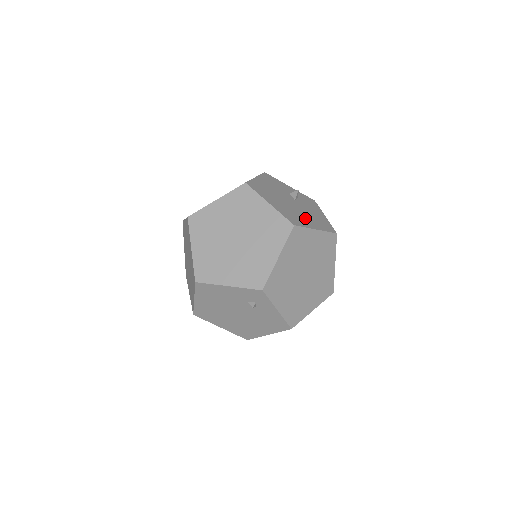
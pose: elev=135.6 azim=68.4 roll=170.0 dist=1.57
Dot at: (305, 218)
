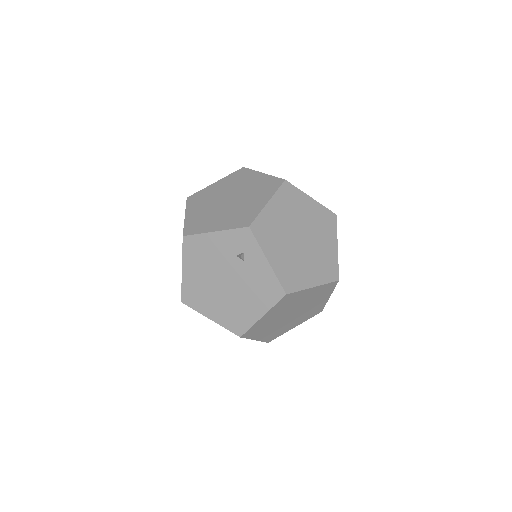
Dot at: occluded
